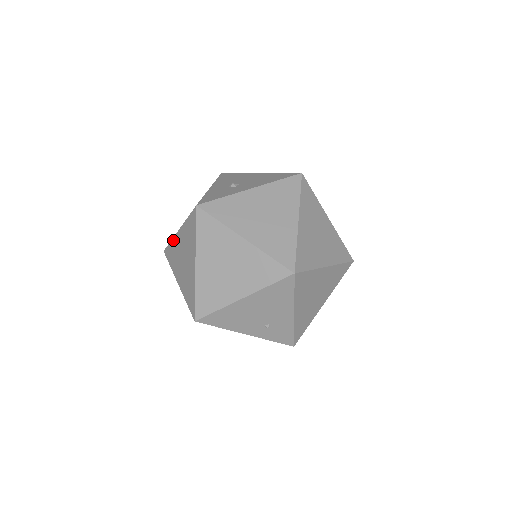
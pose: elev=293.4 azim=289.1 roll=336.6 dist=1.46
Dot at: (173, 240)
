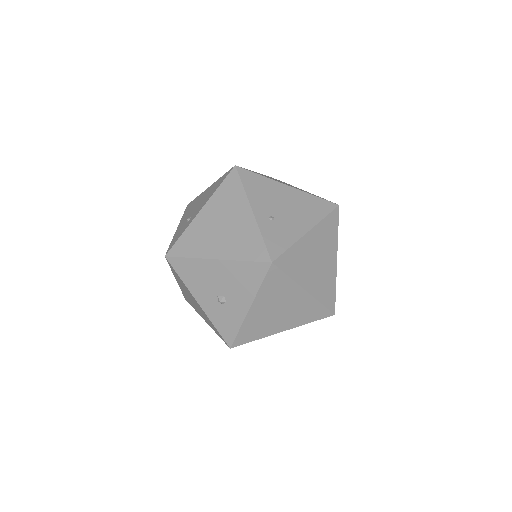
Dot at: occluded
